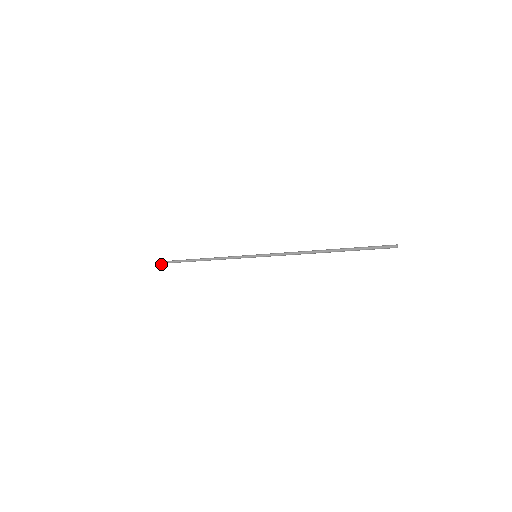
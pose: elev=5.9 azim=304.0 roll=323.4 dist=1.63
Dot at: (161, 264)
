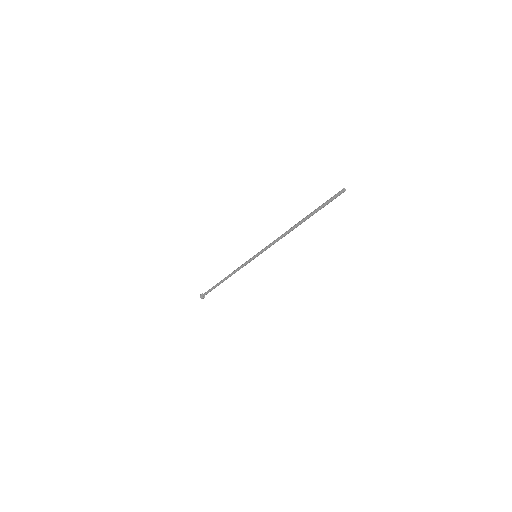
Dot at: occluded
